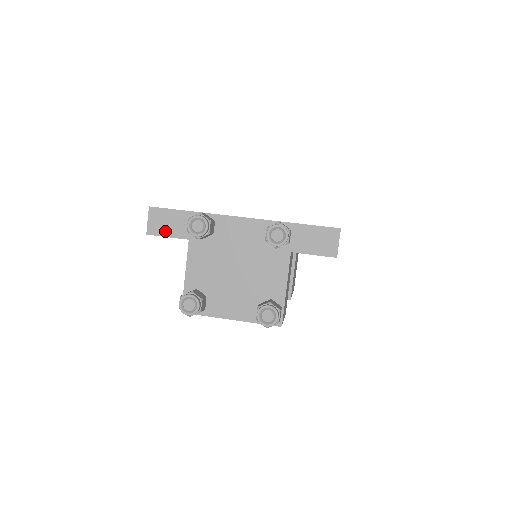
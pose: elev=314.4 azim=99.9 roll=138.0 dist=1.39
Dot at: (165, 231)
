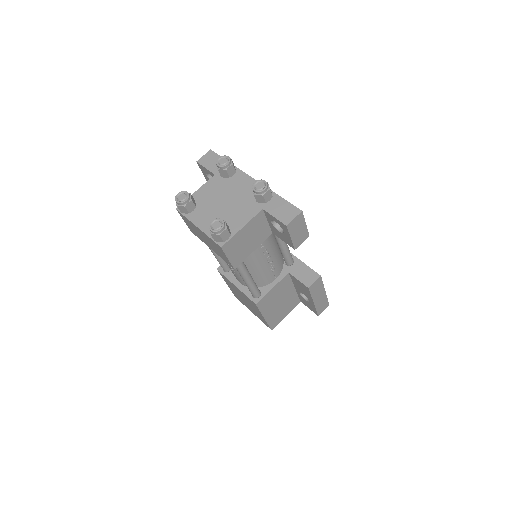
Dot at: (207, 165)
